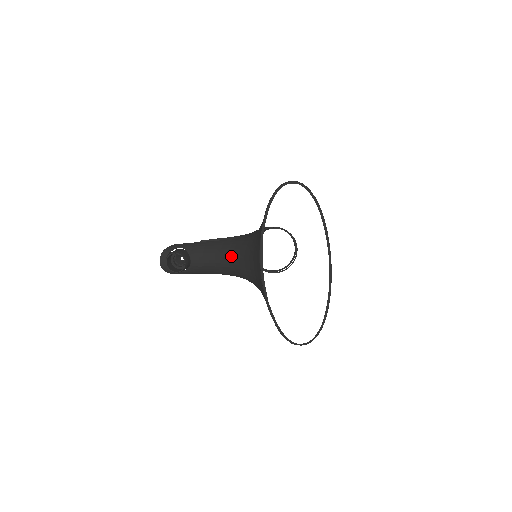
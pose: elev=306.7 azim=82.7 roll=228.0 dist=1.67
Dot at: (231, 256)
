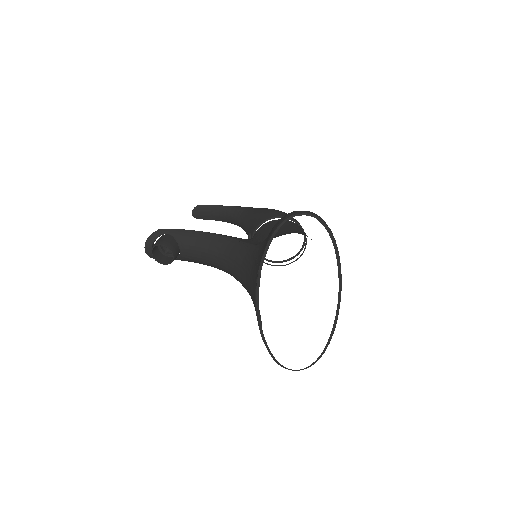
Dot at: (226, 259)
